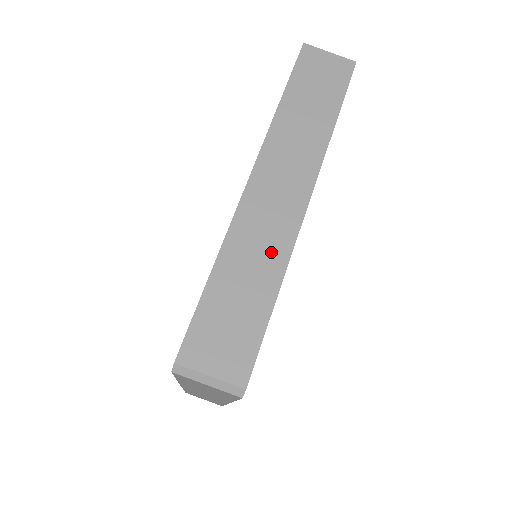
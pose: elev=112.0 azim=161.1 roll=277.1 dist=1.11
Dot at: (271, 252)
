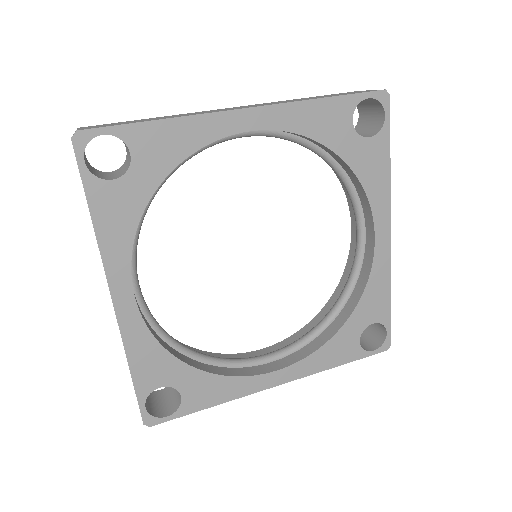
Dot at: occluded
